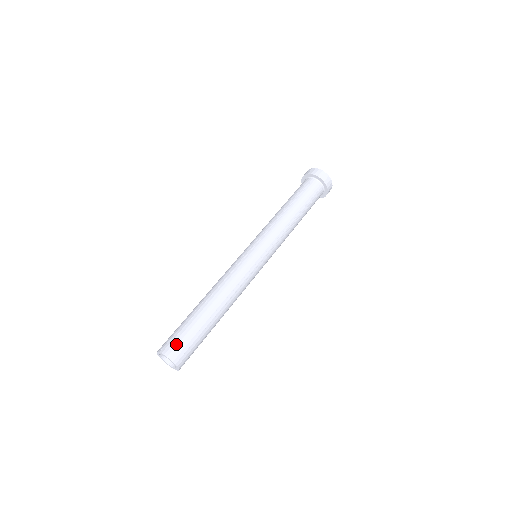
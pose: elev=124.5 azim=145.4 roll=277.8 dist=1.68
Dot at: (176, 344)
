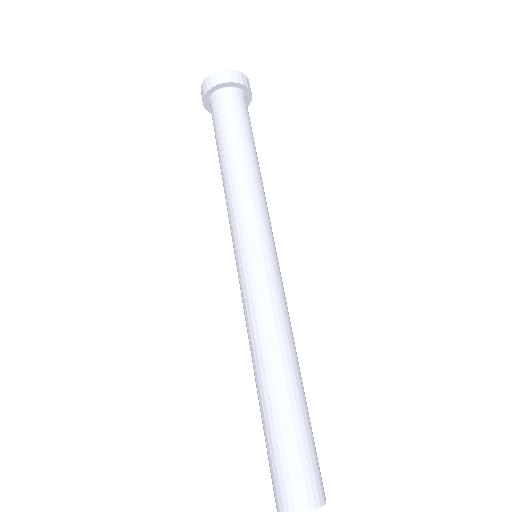
Dot at: (313, 477)
